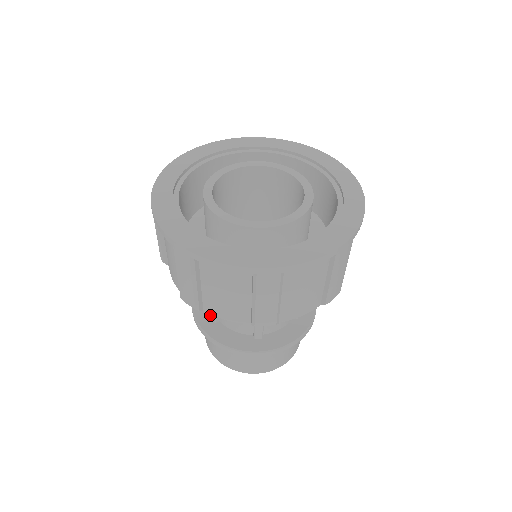
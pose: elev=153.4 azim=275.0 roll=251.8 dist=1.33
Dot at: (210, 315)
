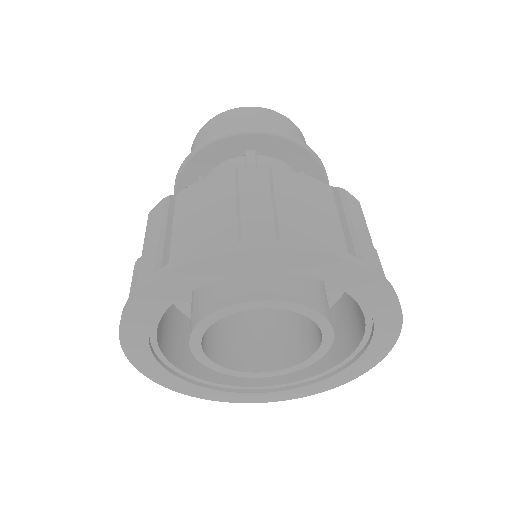
Dot at: occluded
